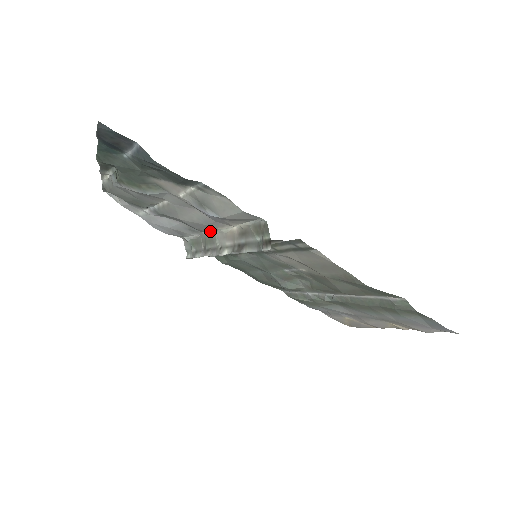
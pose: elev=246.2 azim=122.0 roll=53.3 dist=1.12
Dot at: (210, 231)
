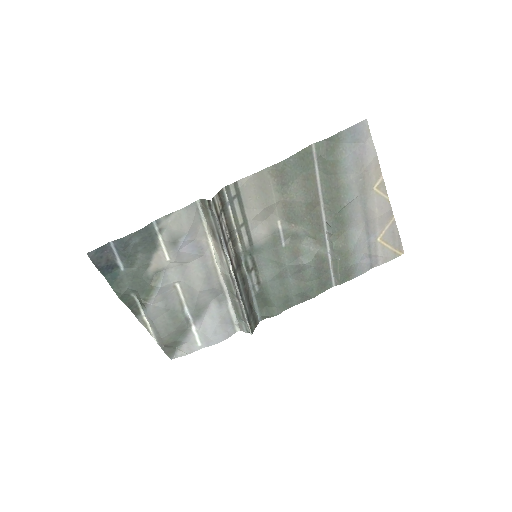
Dot at: (220, 277)
